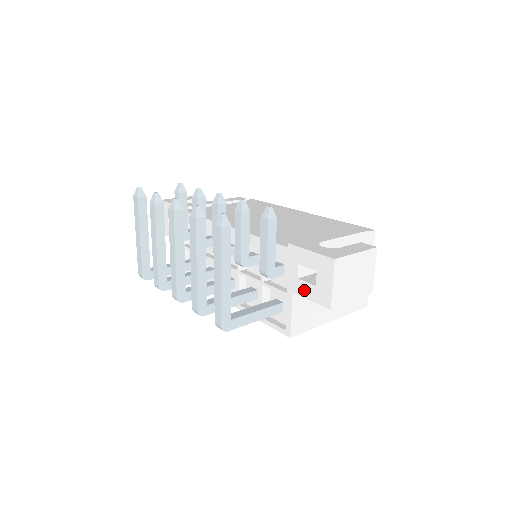
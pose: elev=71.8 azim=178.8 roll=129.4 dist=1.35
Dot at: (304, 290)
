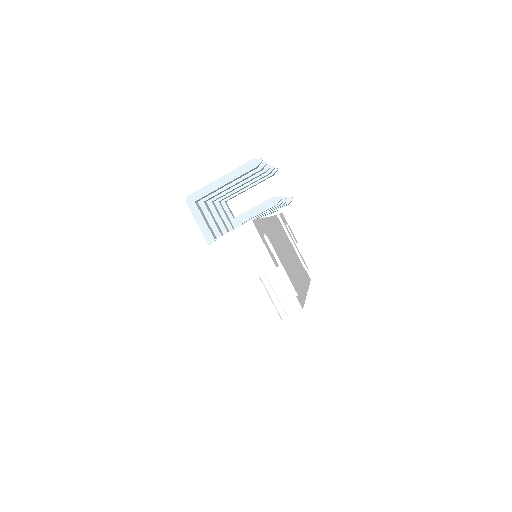
Dot at: occluded
